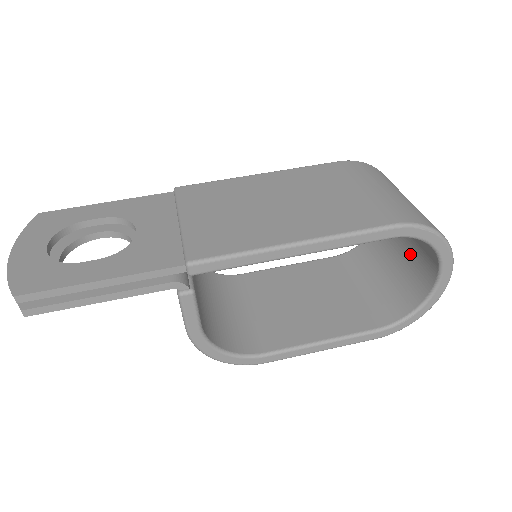
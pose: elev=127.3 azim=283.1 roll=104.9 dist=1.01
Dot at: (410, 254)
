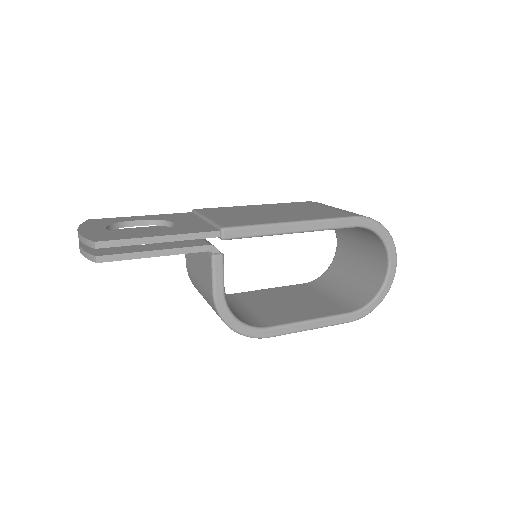
Dot at: (364, 263)
